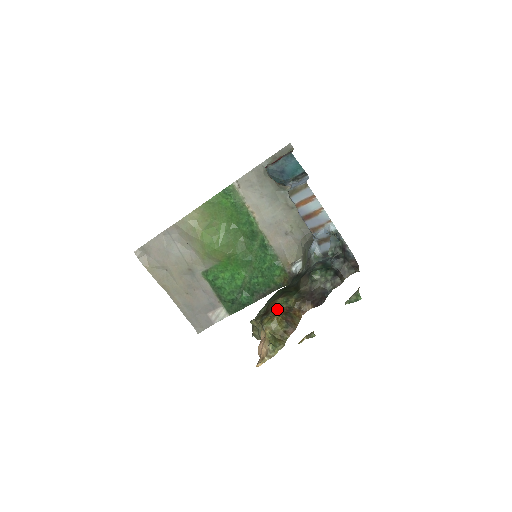
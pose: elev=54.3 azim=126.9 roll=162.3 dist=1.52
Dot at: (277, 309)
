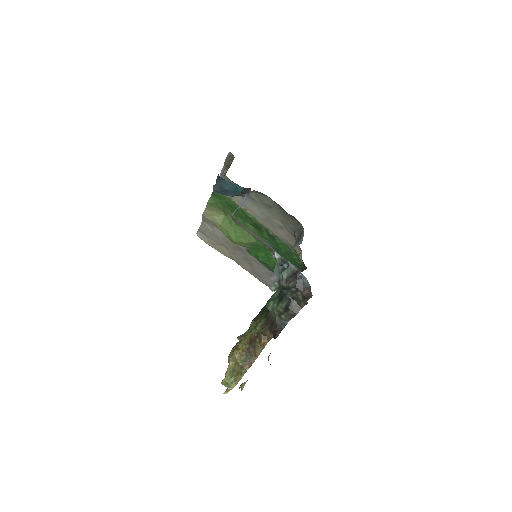
Dot at: (248, 334)
